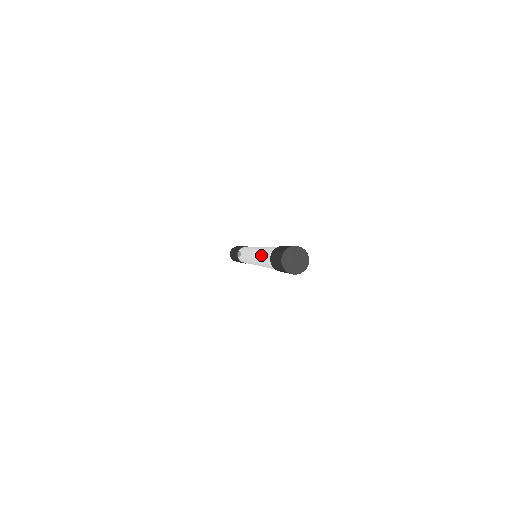
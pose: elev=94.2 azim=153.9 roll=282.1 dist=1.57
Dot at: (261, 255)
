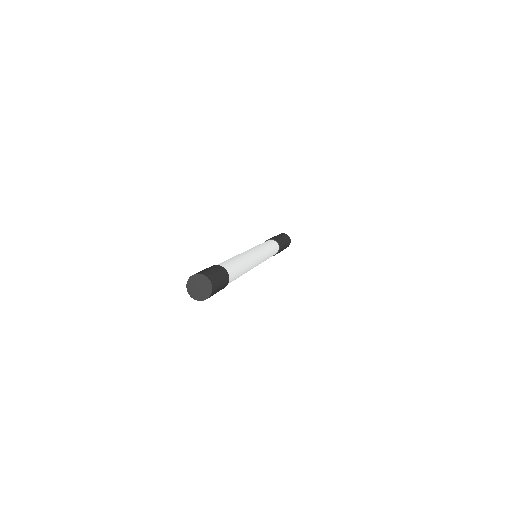
Dot at: occluded
